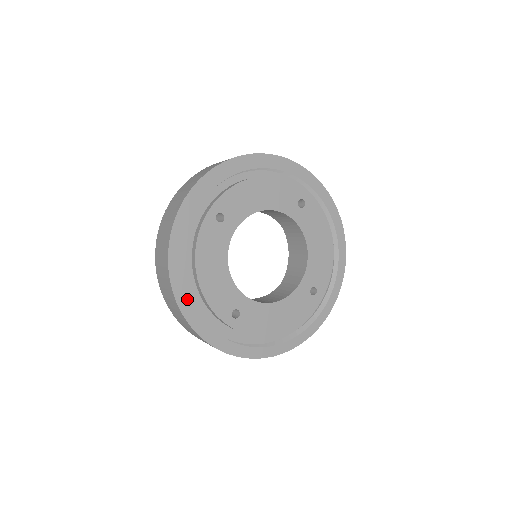
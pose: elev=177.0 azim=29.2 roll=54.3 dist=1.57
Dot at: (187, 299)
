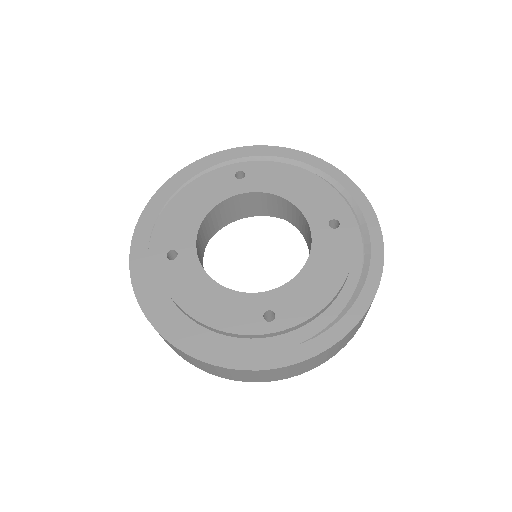
Dot at: (208, 348)
